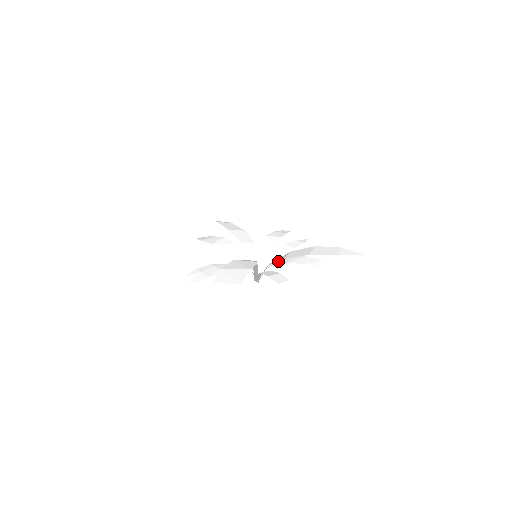
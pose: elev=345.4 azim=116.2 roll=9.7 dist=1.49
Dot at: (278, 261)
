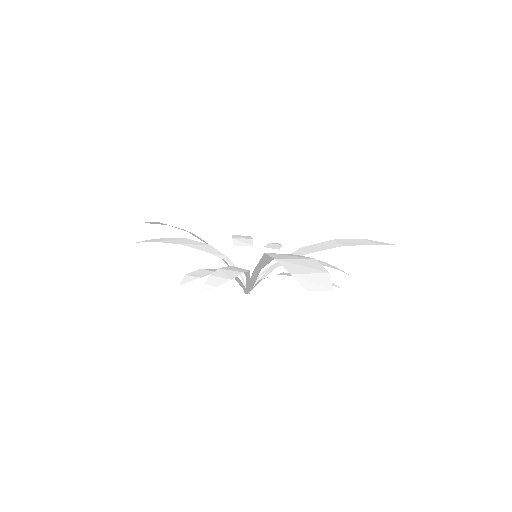
Dot at: occluded
